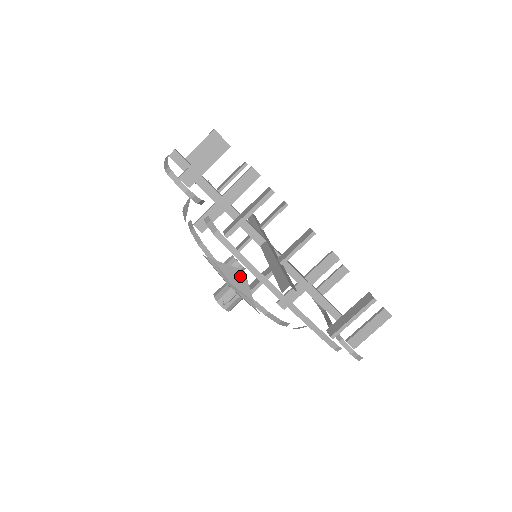
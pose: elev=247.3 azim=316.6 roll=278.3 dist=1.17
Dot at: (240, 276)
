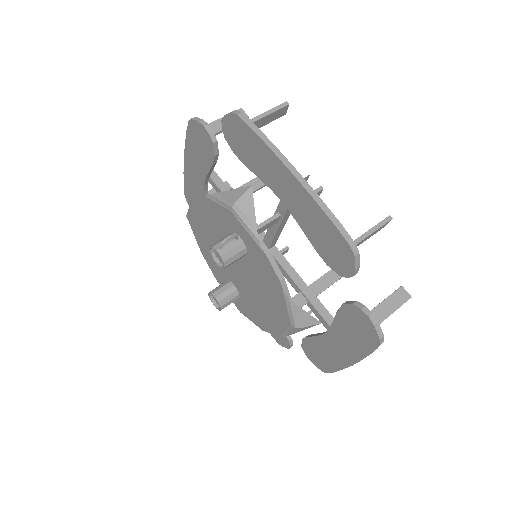
Dot at: (246, 193)
